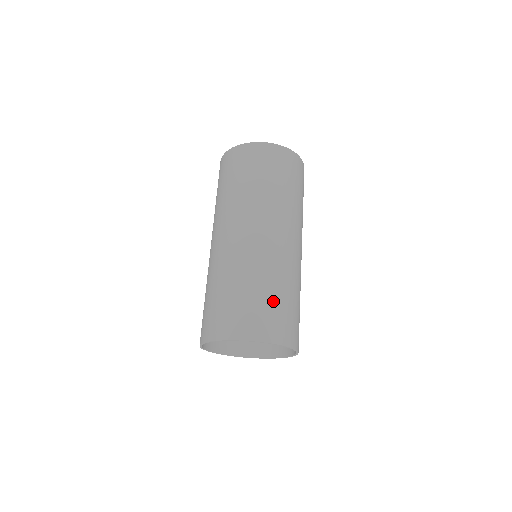
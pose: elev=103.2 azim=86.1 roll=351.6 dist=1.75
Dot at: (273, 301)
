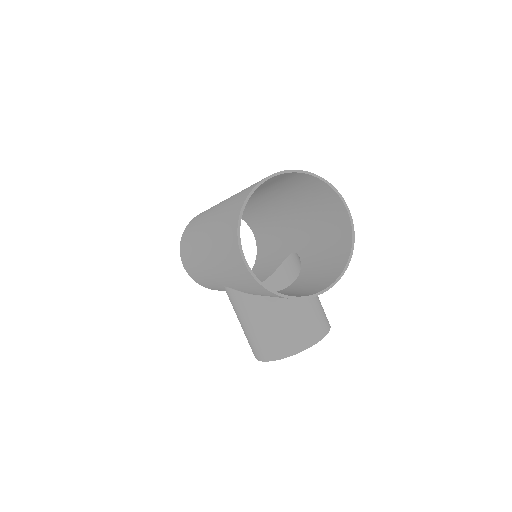
Dot at: occluded
